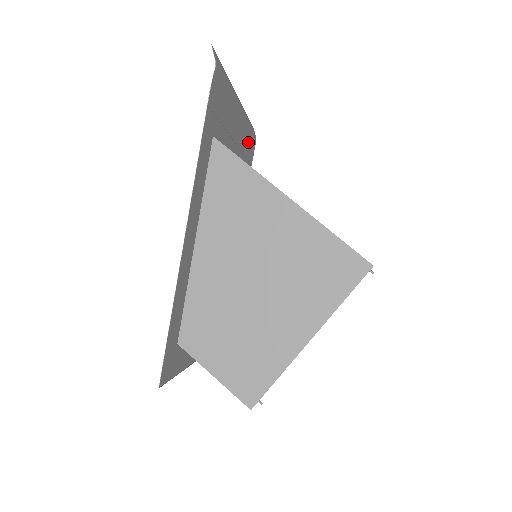
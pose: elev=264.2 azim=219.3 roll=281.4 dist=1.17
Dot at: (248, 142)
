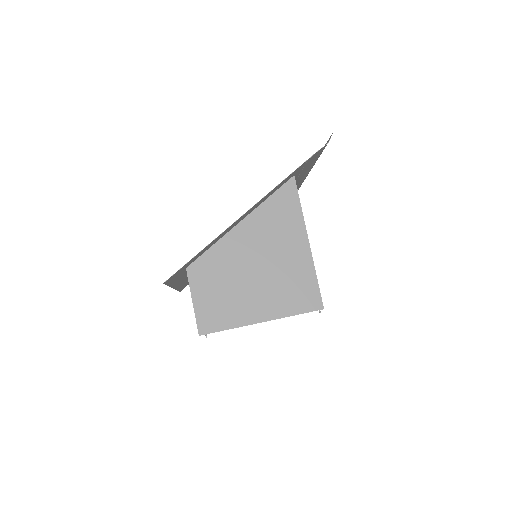
Dot at: occluded
